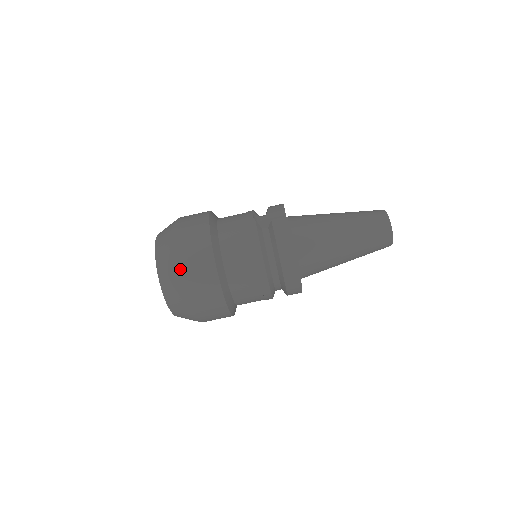
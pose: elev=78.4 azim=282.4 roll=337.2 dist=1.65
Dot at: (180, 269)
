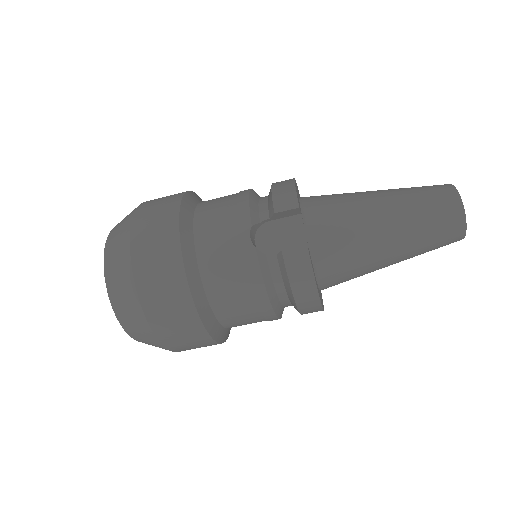
Dot at: (154, 334)
